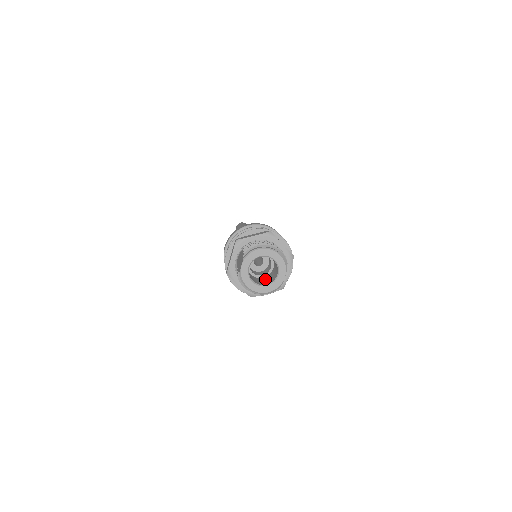
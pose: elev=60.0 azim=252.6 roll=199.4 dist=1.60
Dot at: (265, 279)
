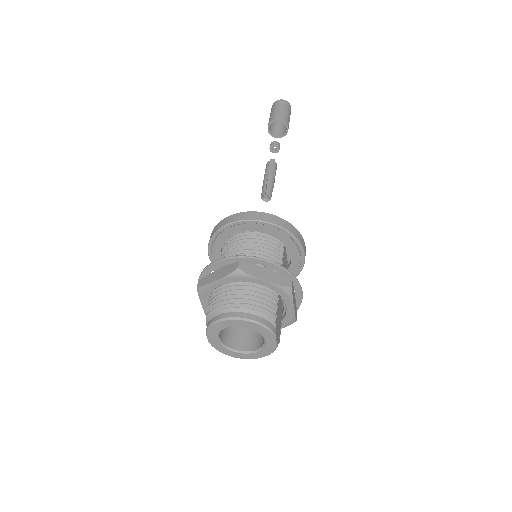
Dot at: occluded
